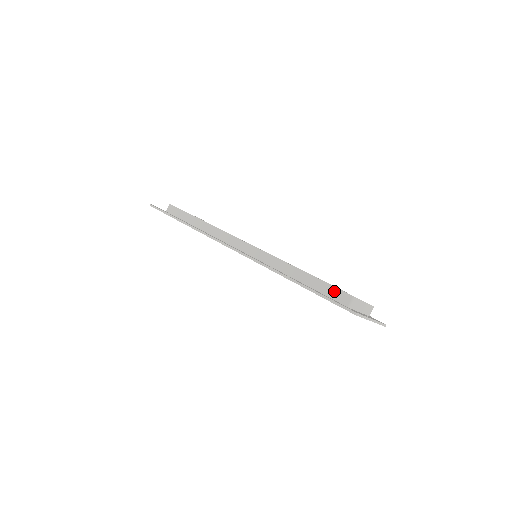
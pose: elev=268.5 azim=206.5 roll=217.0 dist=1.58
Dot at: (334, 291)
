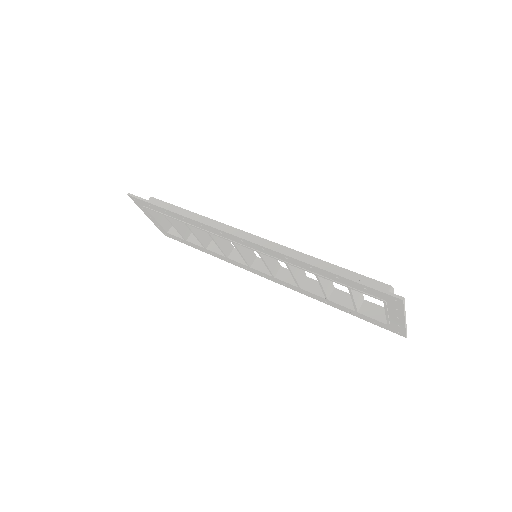
Dot at: (367, 281)
